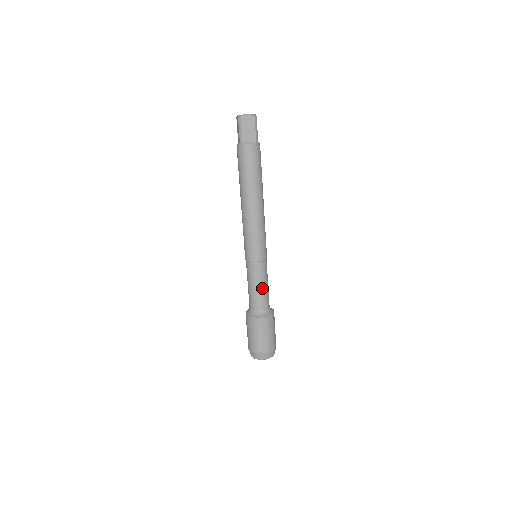
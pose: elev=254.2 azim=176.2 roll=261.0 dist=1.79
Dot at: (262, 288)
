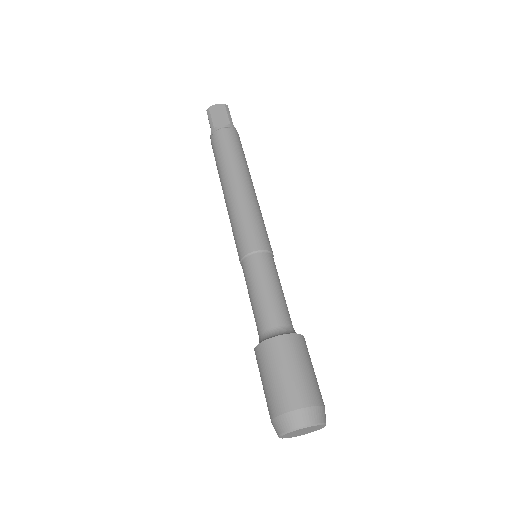
Dot at: (270, 291)
